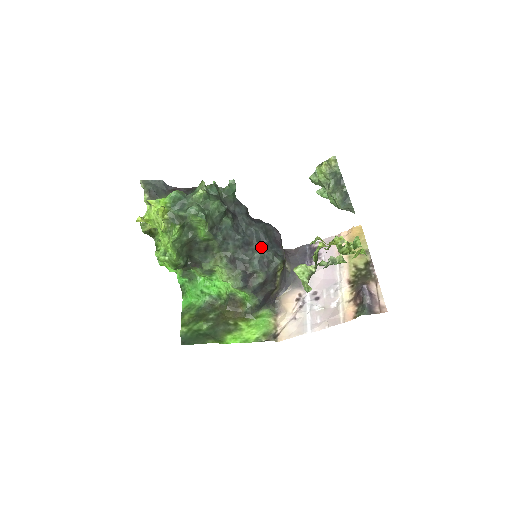
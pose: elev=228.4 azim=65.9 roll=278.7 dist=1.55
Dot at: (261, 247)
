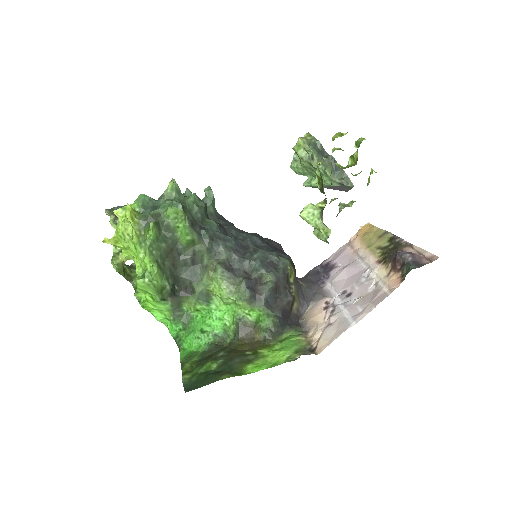
Dot at: (260, 249)
